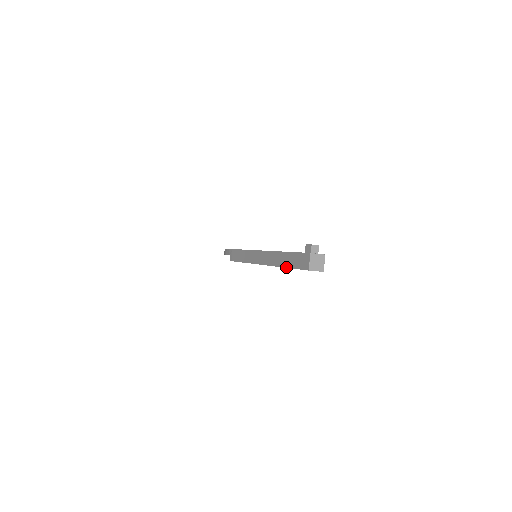
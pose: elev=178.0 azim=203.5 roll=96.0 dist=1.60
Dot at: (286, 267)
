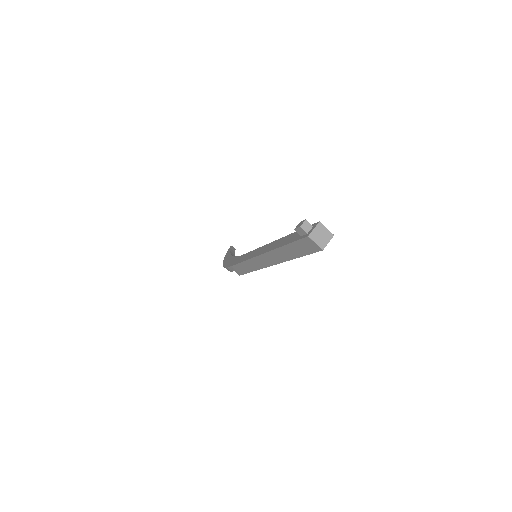
Dot at: occluded
